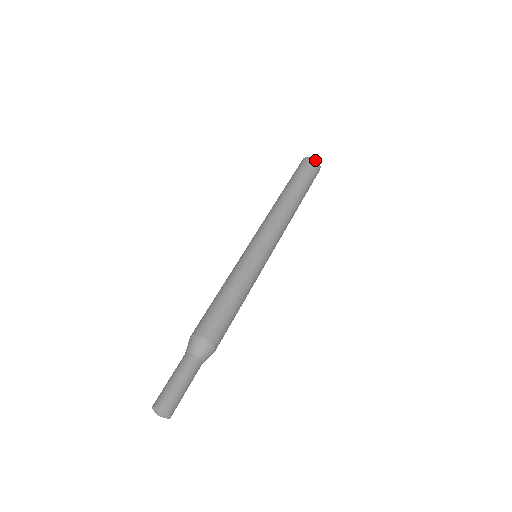
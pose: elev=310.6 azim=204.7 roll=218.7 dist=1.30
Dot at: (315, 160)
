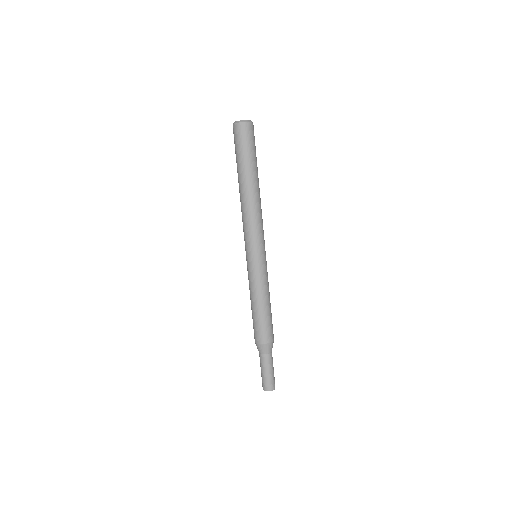
Dot at: (243, 124)
